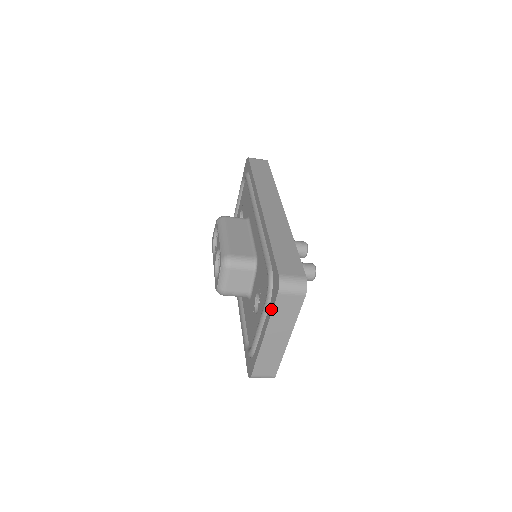
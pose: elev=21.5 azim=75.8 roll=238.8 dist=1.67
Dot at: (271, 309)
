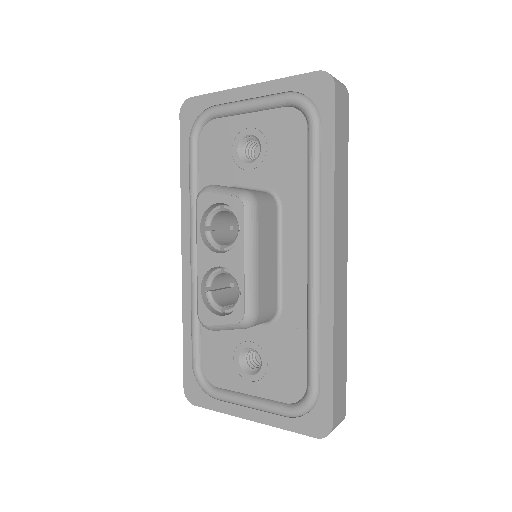
Dot at: (290, 428)
